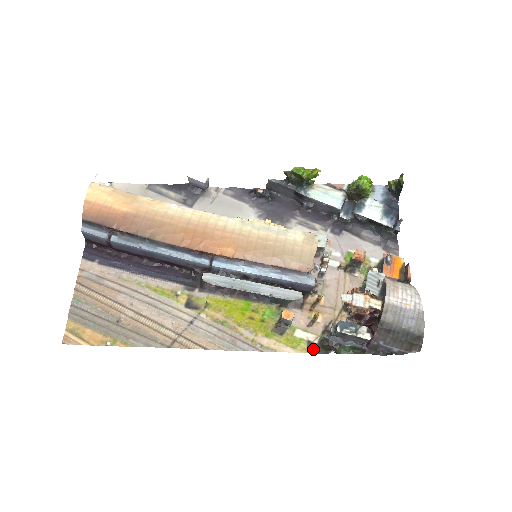
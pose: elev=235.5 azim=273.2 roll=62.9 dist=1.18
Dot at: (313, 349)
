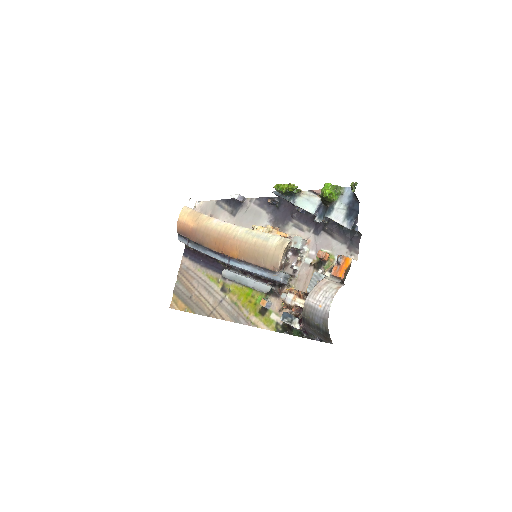
Dot at: (278, 329)
